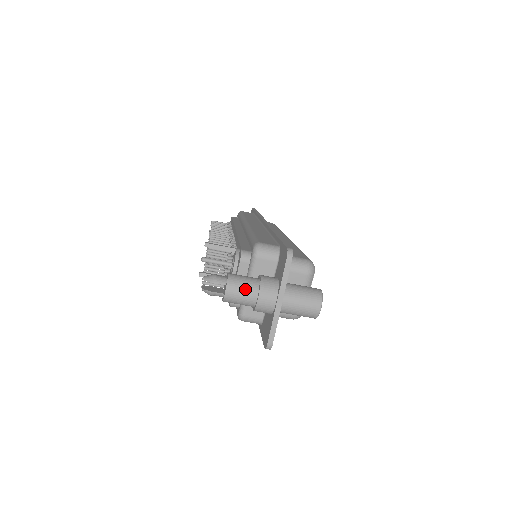
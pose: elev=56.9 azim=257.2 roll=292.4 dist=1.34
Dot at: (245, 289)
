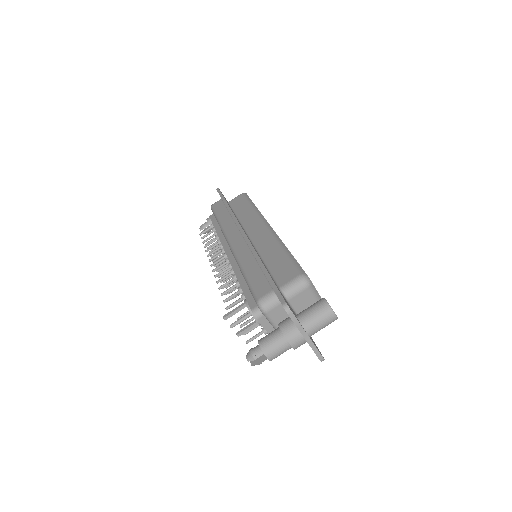
Dot at: (278, 347)
